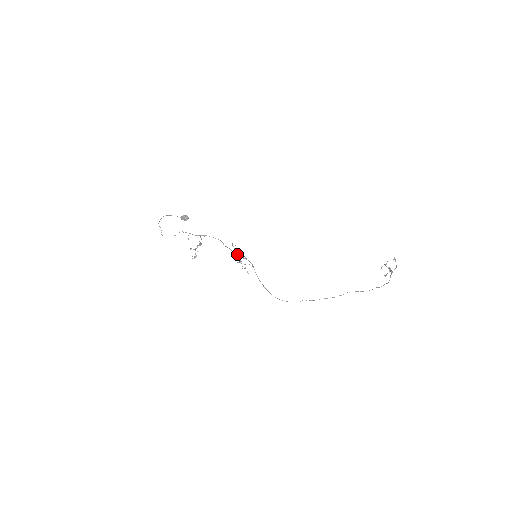
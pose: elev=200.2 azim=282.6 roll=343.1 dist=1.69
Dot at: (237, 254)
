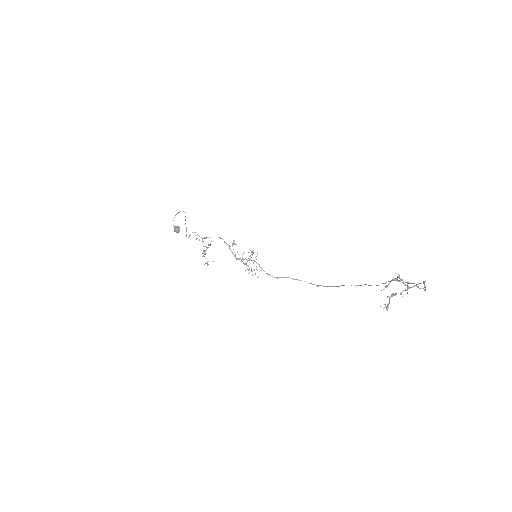
Dot at: (237, 258)
